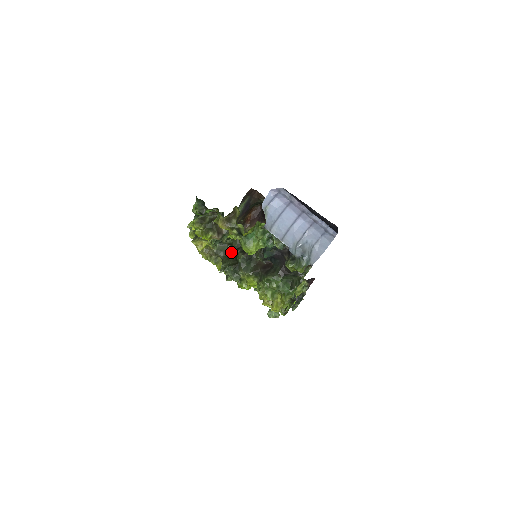
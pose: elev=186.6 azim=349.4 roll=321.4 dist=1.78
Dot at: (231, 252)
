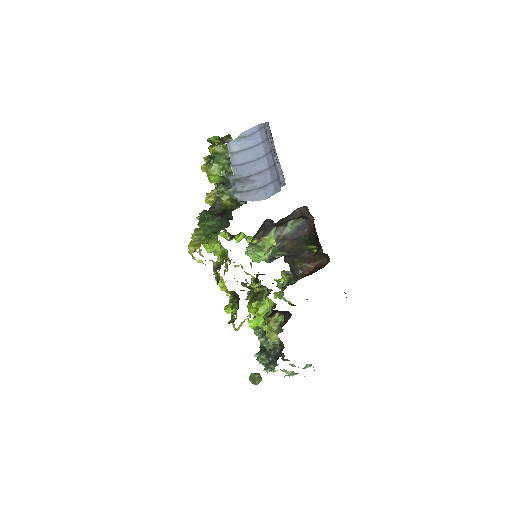
Dot at: occluded
